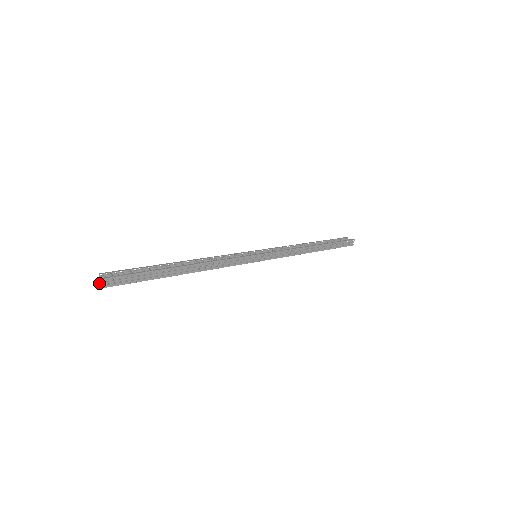
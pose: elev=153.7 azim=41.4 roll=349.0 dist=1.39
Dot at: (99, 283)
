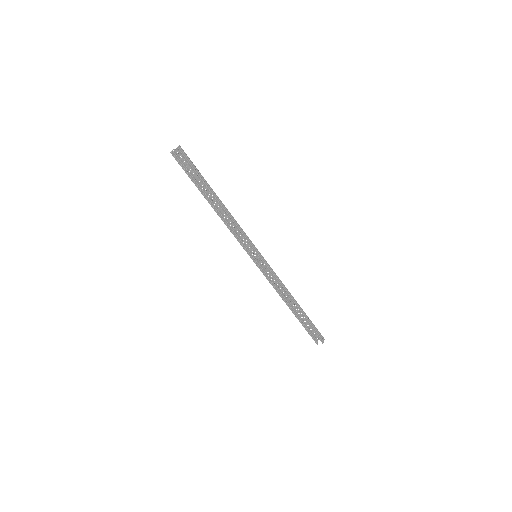
Dot at: (171, 151)
